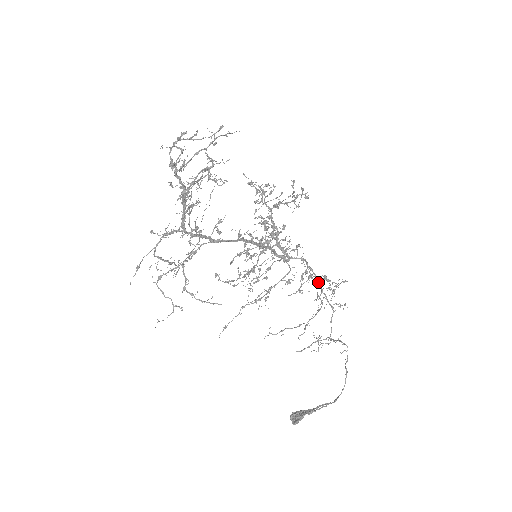
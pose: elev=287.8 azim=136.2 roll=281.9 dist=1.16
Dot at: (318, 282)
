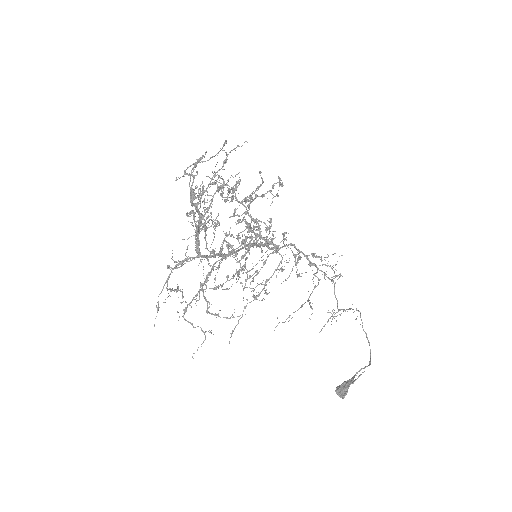
Dot at: (310, 261)
